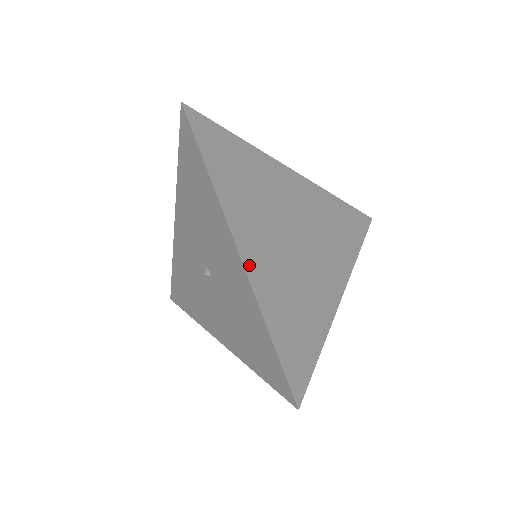
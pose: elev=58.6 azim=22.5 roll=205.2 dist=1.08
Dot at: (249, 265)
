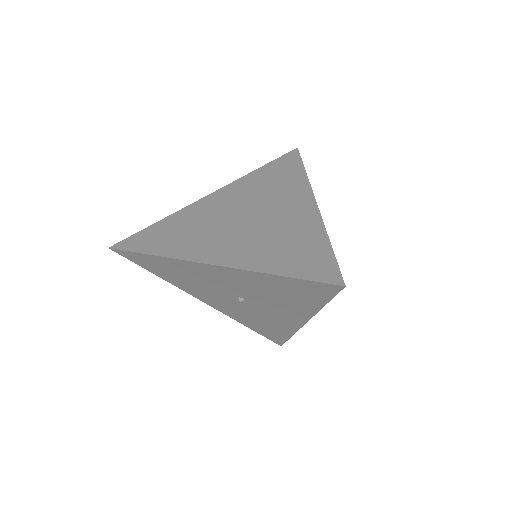
Dot at: (226, 262)
